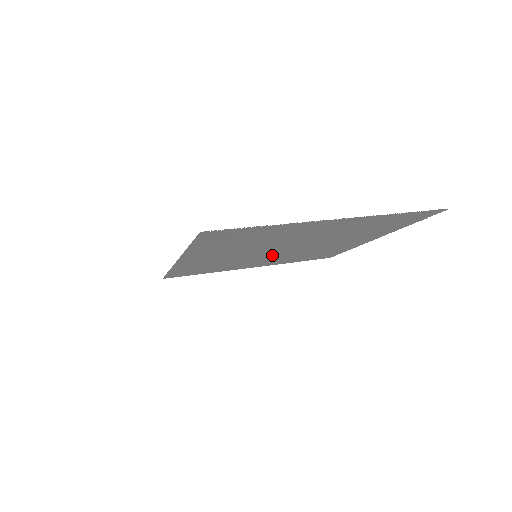
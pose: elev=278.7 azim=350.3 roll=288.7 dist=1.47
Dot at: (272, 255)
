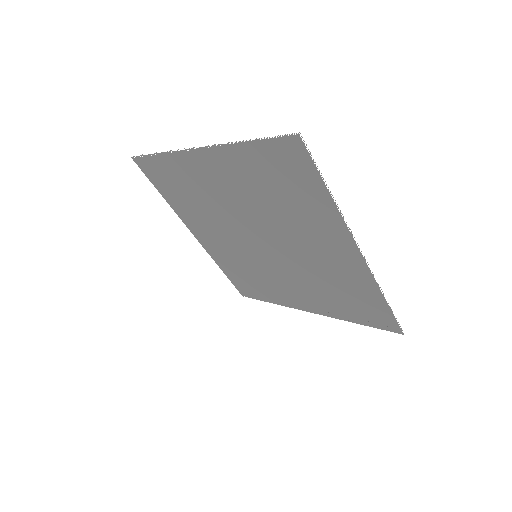
Dot at: (276, 264)
